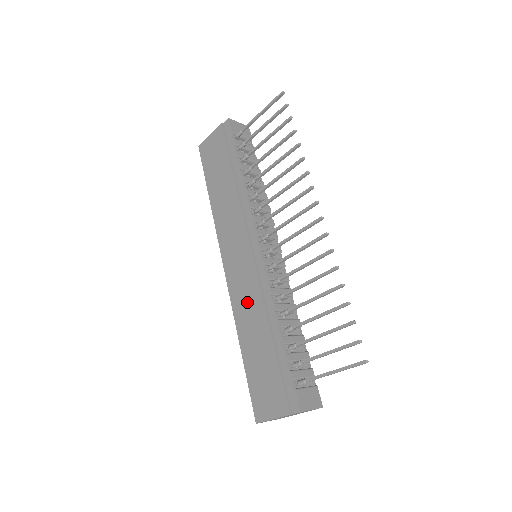
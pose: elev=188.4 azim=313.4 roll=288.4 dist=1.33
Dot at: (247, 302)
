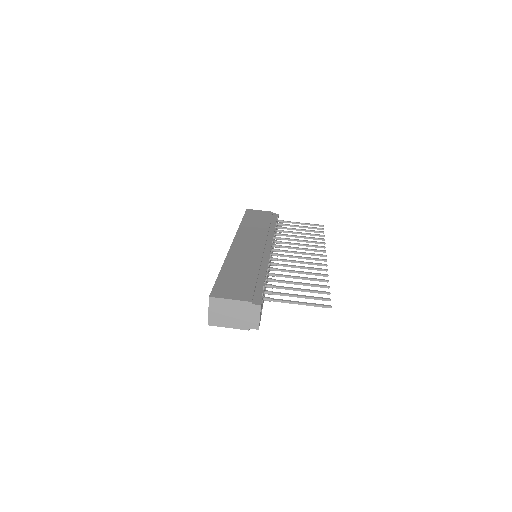
Dot at: (245, 257)
